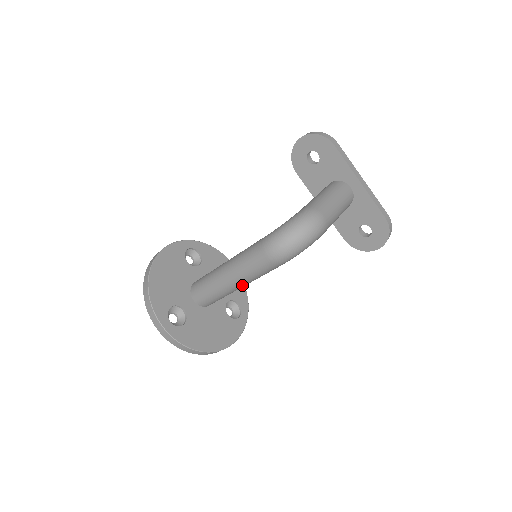
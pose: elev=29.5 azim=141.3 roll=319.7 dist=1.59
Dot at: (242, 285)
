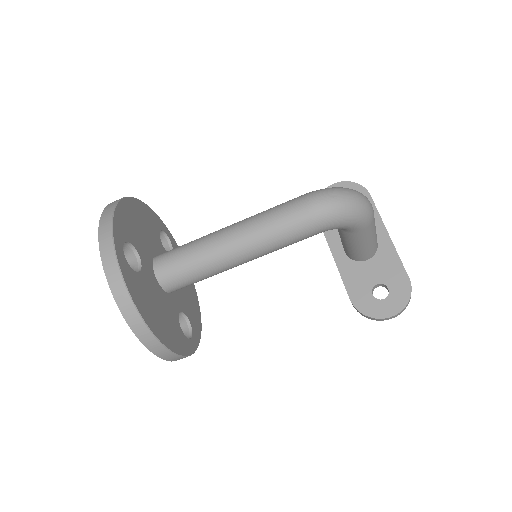
Dot at: (244, 252)
